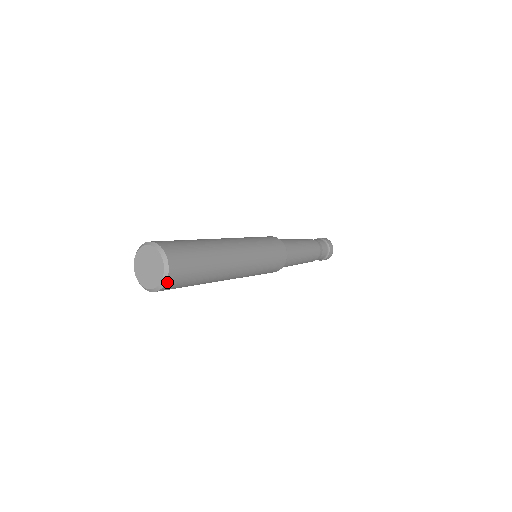
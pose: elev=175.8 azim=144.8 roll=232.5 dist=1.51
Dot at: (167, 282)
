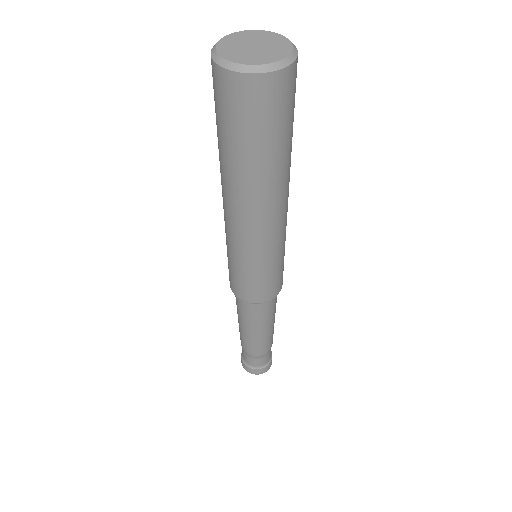
Dot at: (297, 57)
